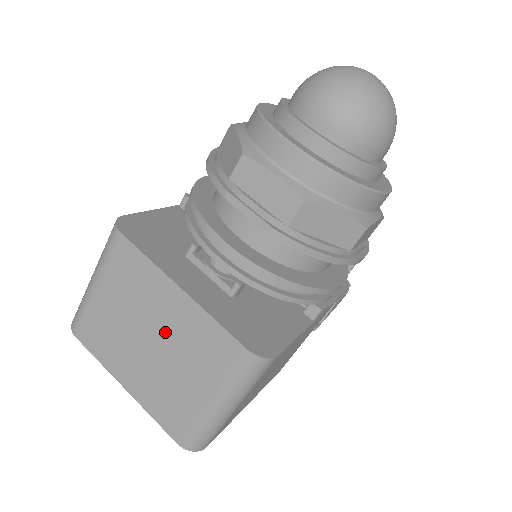
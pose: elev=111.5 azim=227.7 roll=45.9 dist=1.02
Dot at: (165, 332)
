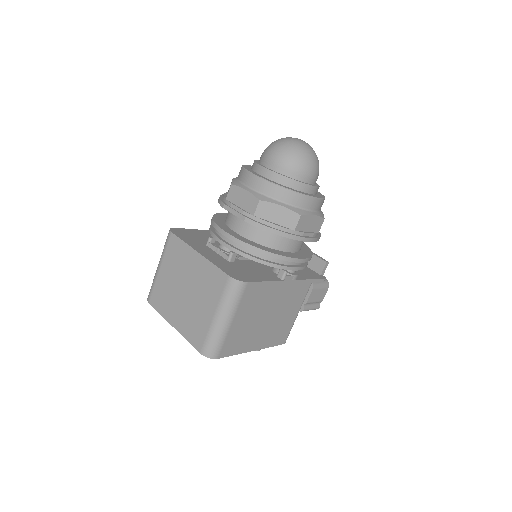
Dot at: (192, 281)
